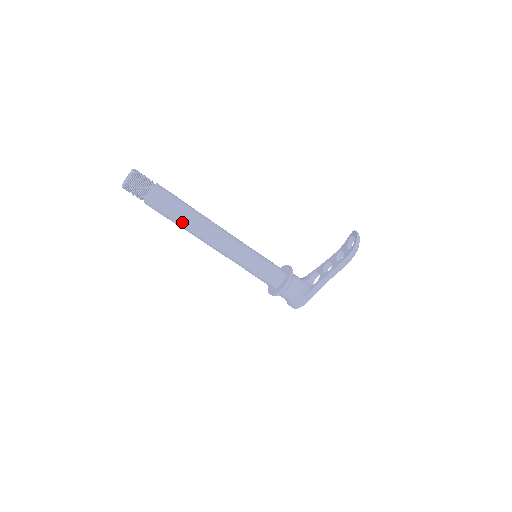
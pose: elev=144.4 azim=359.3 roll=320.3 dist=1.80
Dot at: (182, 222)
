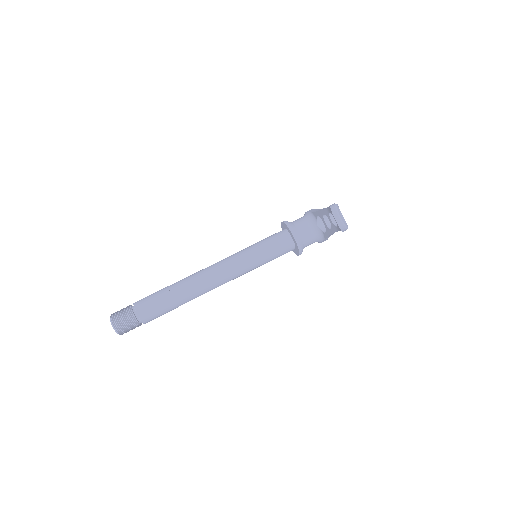
Dot at: occluded
